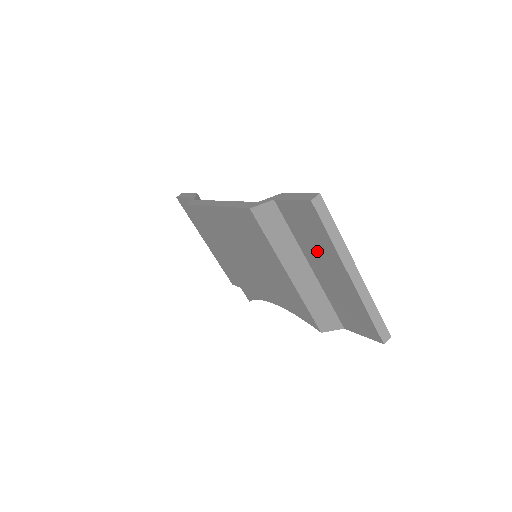
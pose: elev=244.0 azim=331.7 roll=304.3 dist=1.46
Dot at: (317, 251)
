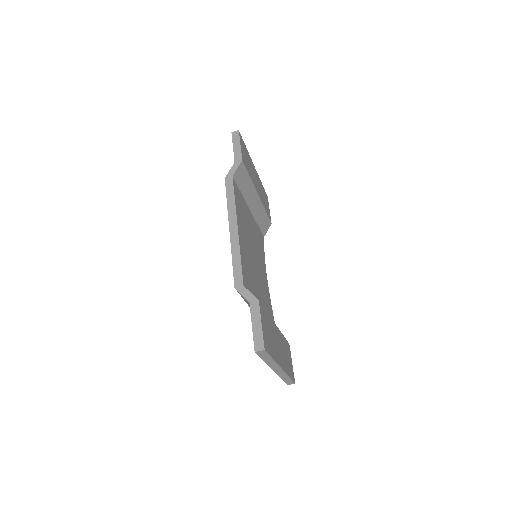
Dot at: occluded
